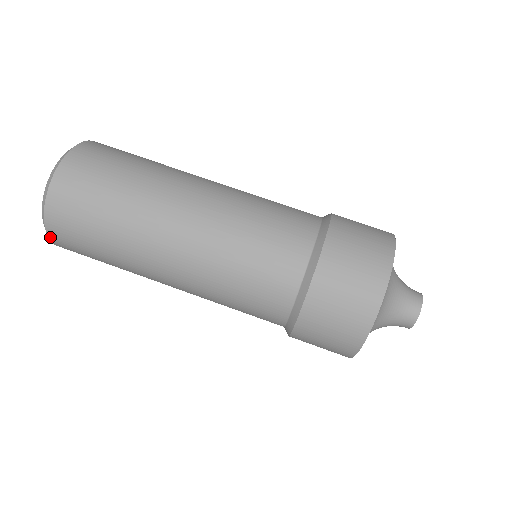
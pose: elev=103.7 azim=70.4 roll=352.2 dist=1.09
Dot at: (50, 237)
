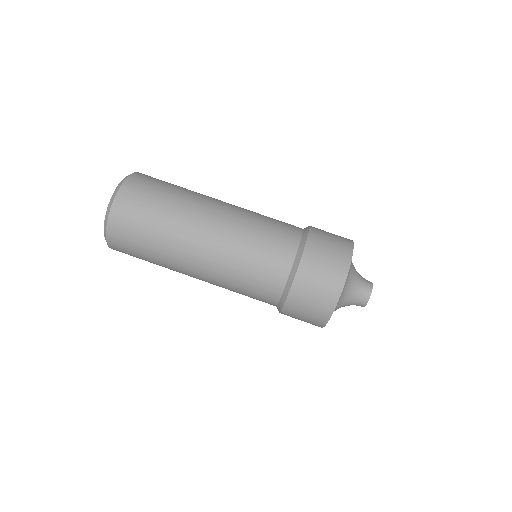
Dot at: (109, 244)
